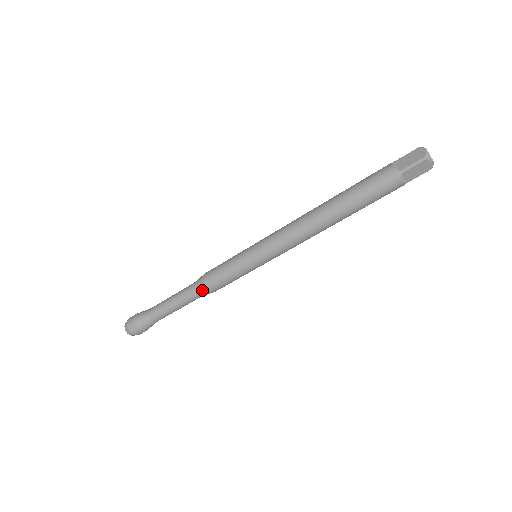
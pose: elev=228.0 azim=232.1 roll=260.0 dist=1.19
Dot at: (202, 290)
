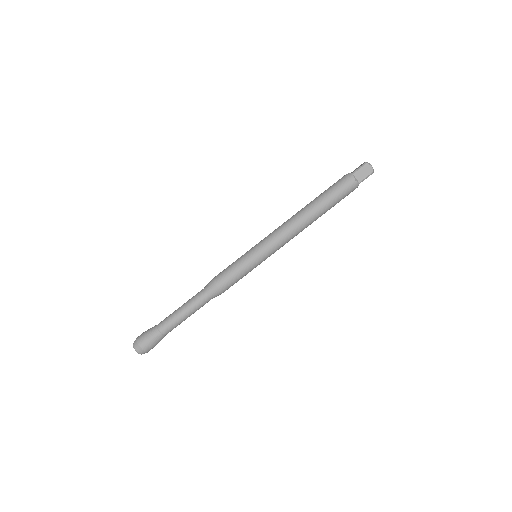
Dot at: (210, 288)
